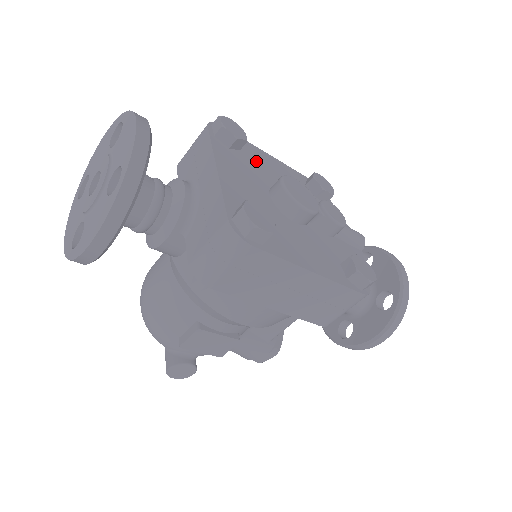
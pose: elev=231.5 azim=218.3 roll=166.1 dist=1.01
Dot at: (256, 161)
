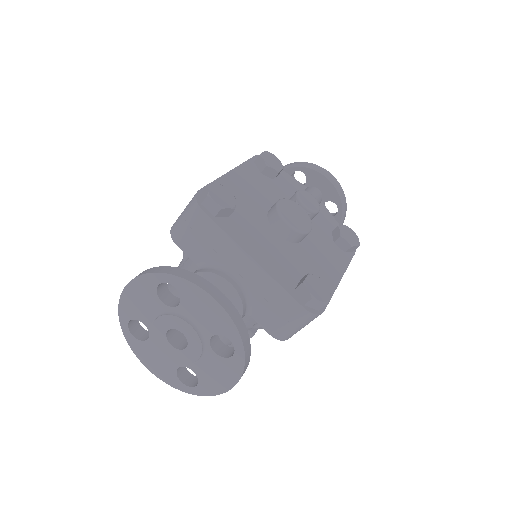
Dot at: (240, 201)
